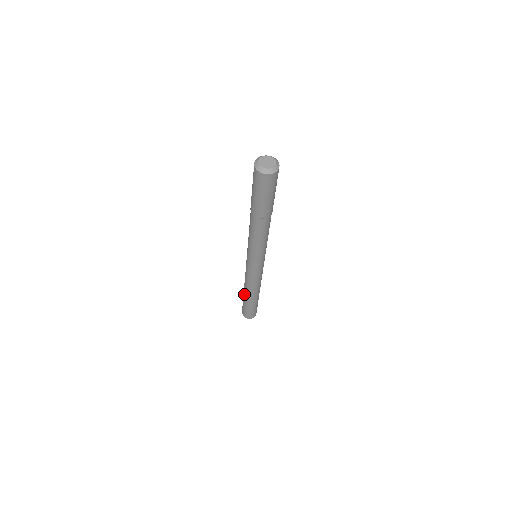
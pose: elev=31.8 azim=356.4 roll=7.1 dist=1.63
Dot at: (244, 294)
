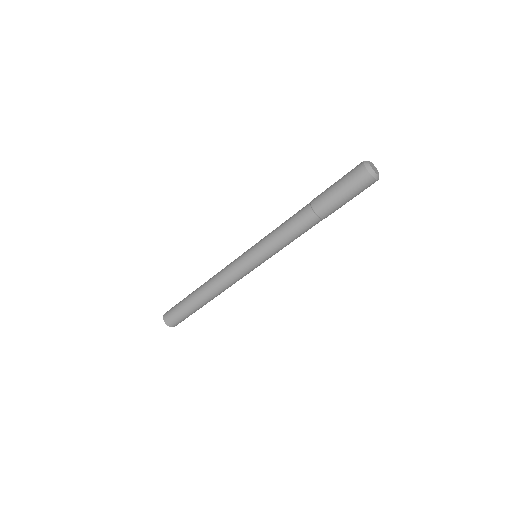
Dot at: (197, 296)
